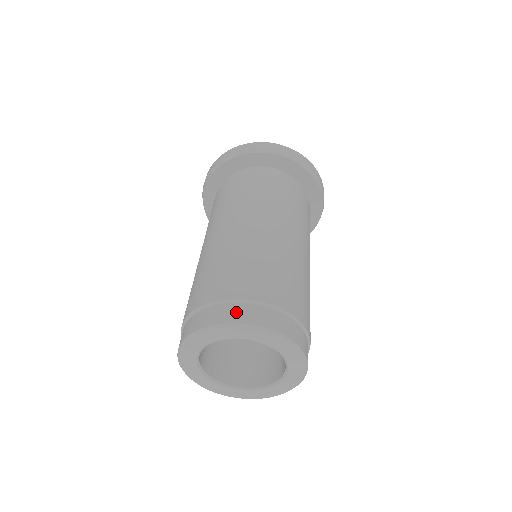
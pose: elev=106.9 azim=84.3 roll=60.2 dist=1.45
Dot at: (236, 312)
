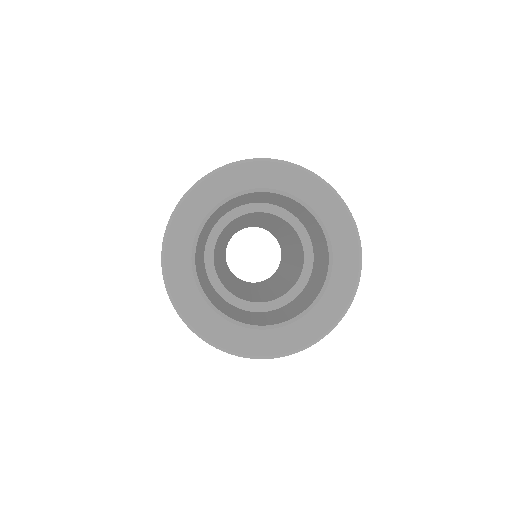
Dot at: occluded
